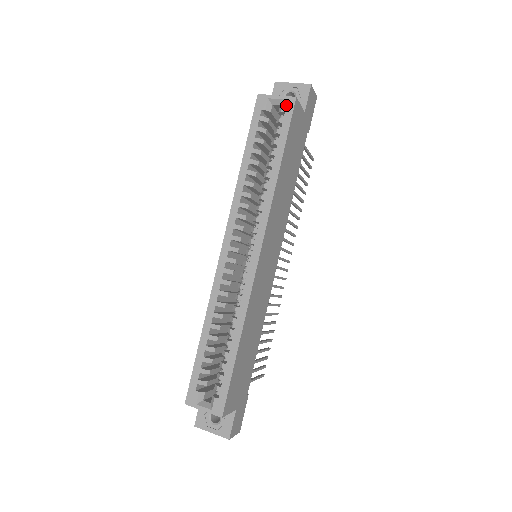
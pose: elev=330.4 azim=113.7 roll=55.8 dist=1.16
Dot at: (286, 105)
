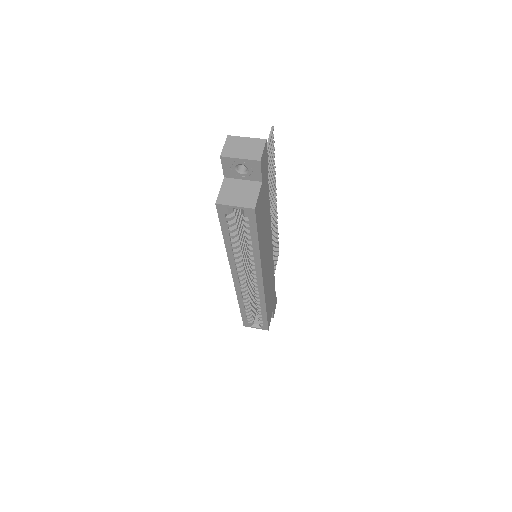
Dot at: (247, 213)
